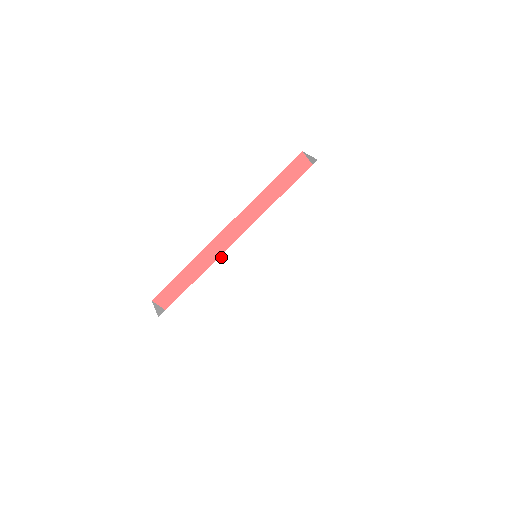
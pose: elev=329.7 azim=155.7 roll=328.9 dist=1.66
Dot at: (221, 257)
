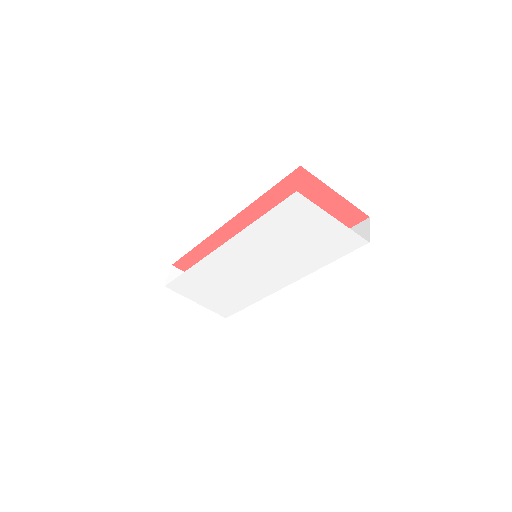
Dot at: (207, 257)
